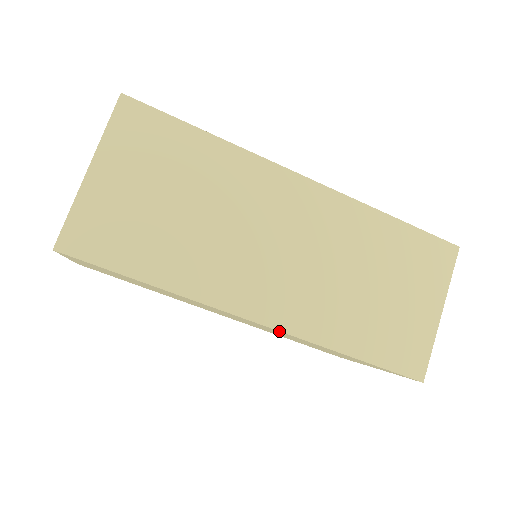
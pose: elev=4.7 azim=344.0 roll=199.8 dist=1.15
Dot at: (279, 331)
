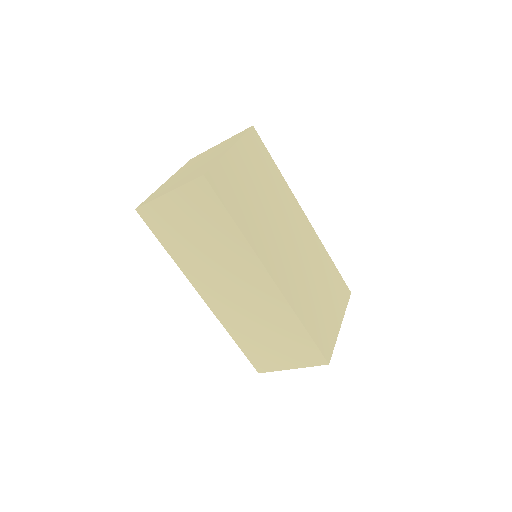
Dot at: (211, 307)
